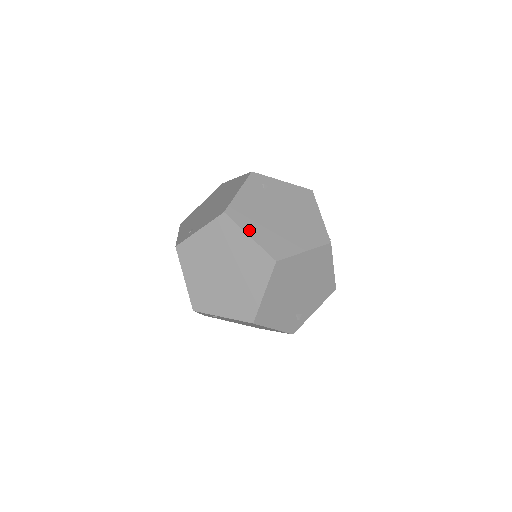
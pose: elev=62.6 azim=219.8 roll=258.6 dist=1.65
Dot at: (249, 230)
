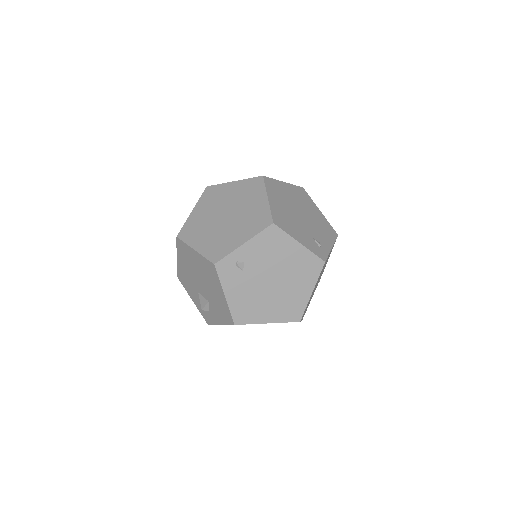
Dot at: occluded
